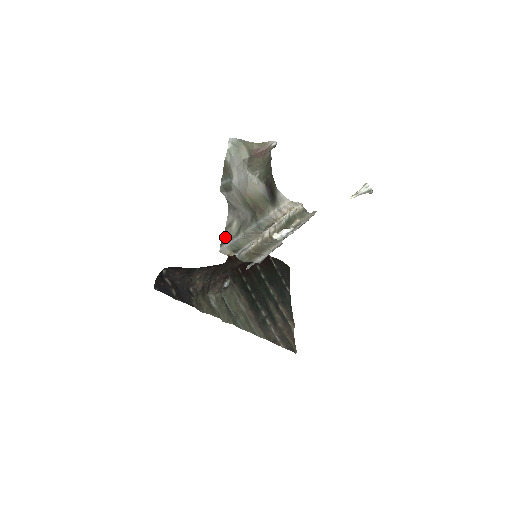
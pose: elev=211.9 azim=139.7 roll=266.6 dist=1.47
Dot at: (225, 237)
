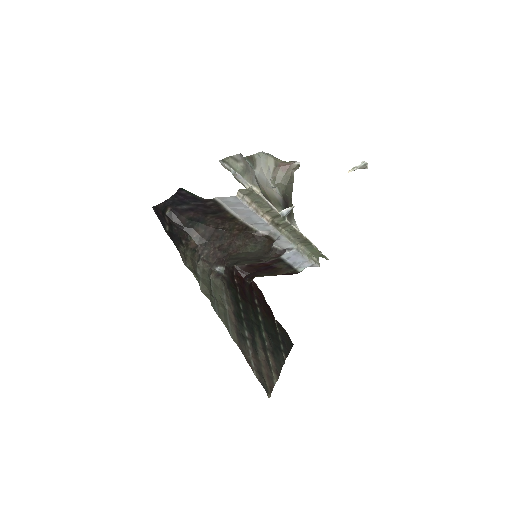
Dot at: (228, 159)
